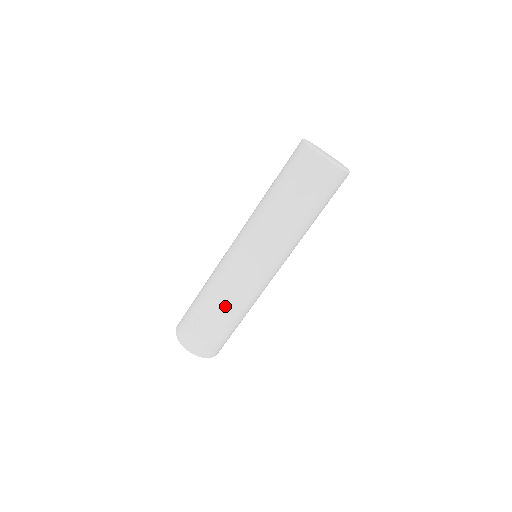
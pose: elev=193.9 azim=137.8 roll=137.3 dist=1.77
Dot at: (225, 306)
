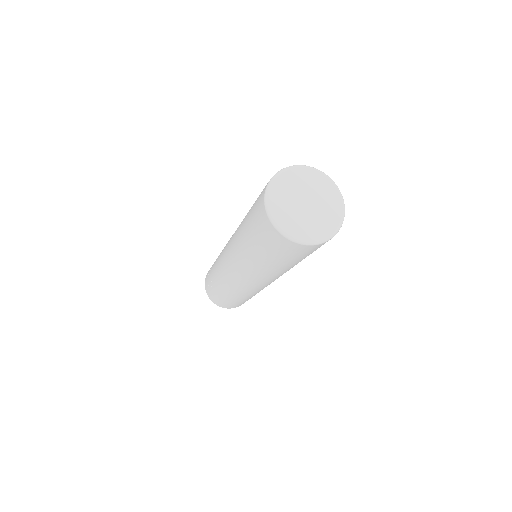
Dot at: (226, 292)
